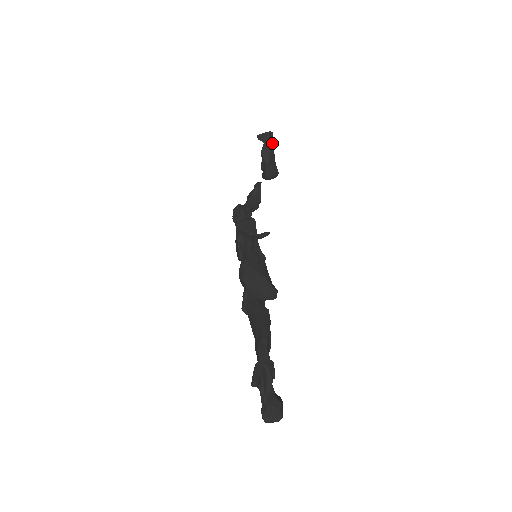
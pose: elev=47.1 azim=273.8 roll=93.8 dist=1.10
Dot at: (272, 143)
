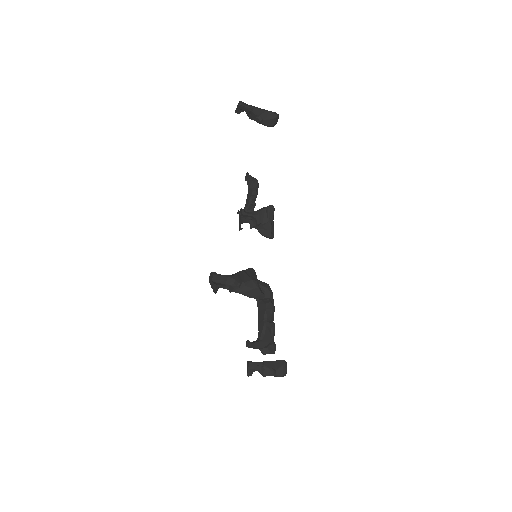
Dot at: (248, 108)
